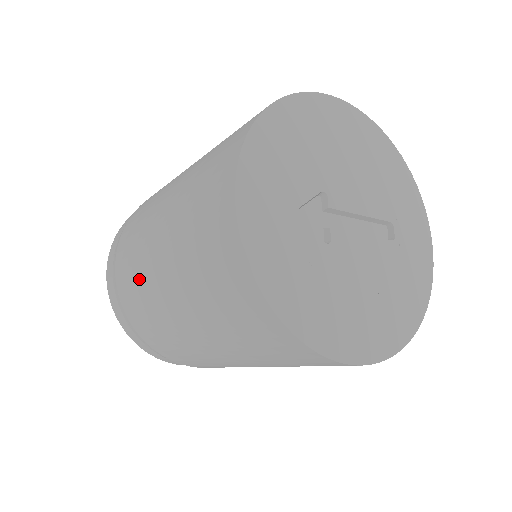
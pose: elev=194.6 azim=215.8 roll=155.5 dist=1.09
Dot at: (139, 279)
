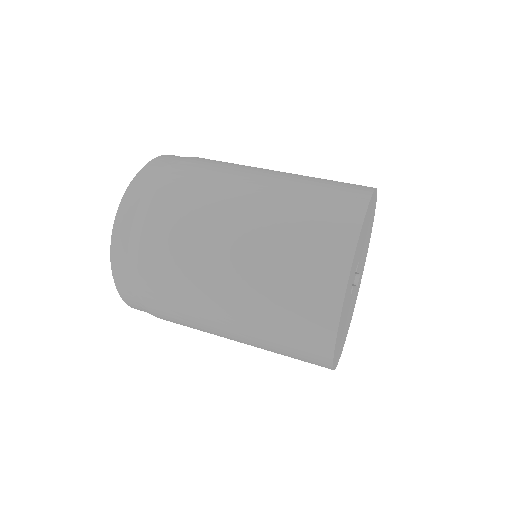
Dot at: (187, 263)
